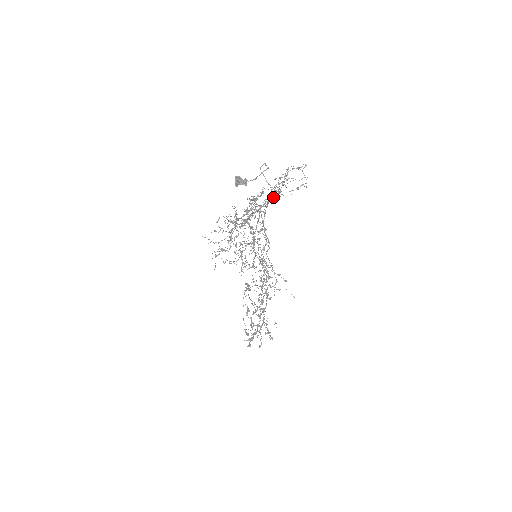
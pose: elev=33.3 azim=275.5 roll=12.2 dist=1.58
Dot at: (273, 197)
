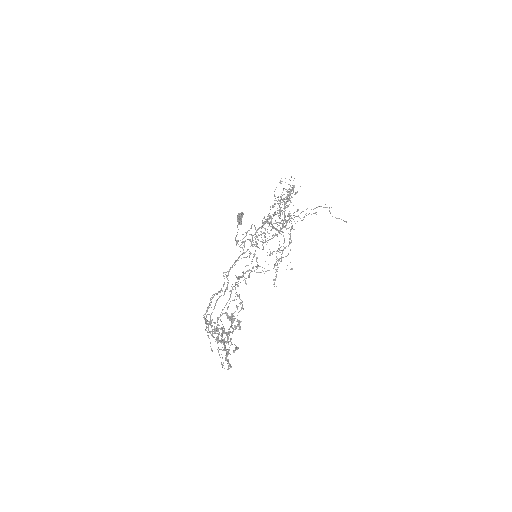
Dot at: occluded
